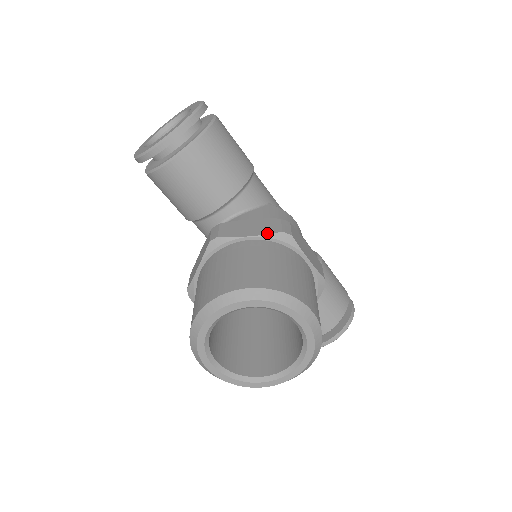
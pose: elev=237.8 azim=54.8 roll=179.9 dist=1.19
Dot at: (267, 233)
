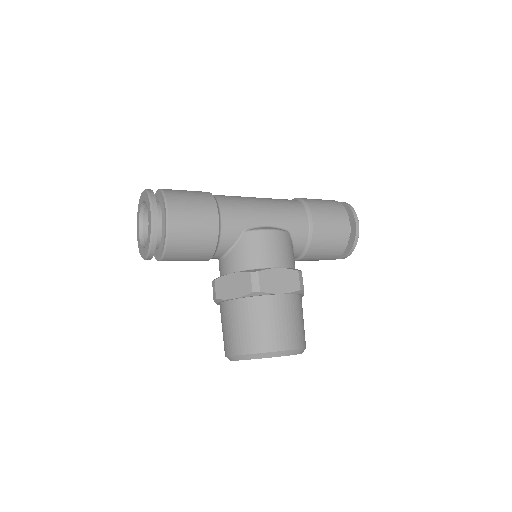
Dot at: (243, 295)
